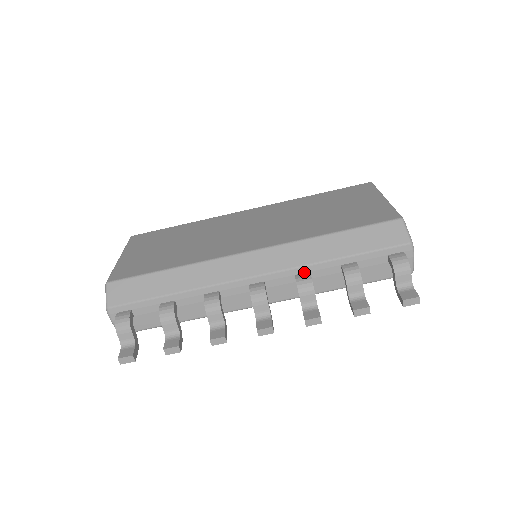
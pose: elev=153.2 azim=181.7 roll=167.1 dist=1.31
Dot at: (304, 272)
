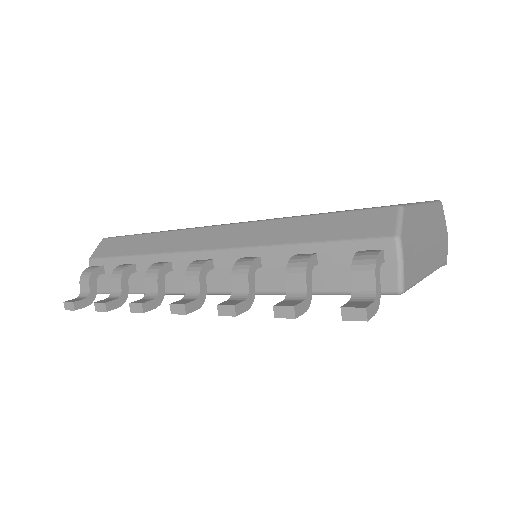
Dot at: (254, 256)
